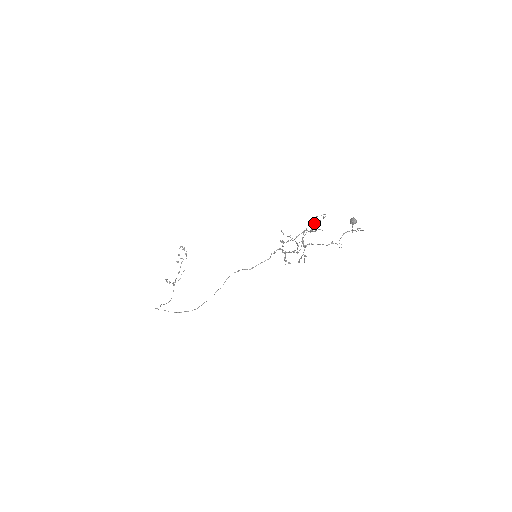
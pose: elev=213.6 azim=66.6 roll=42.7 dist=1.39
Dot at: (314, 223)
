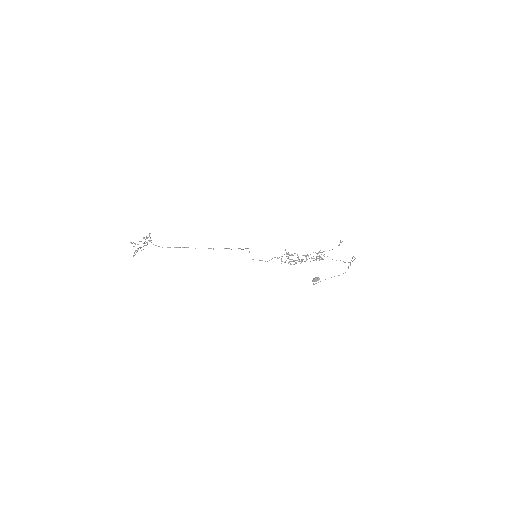
Dot at: occluded
